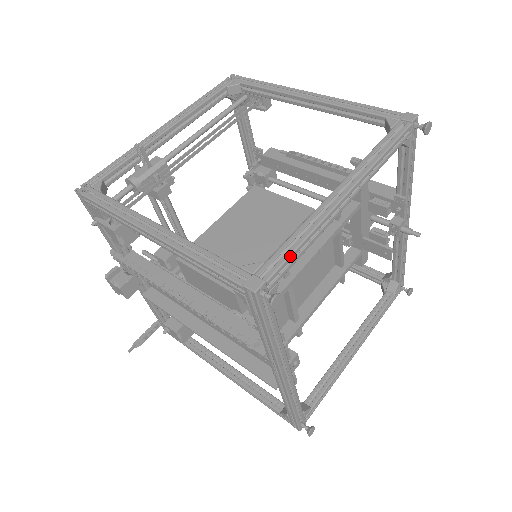
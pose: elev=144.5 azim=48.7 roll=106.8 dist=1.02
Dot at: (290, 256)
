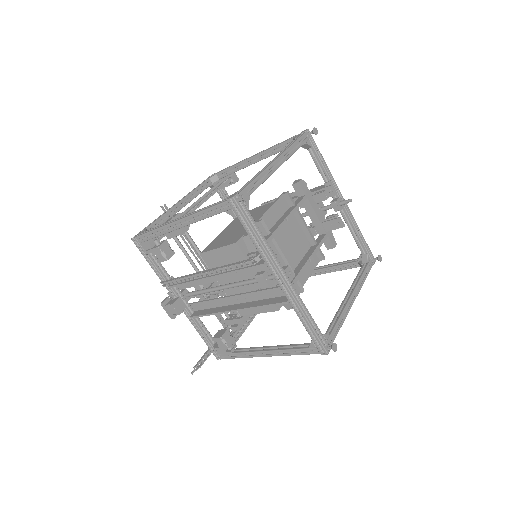
Dot at: (250, 184)
